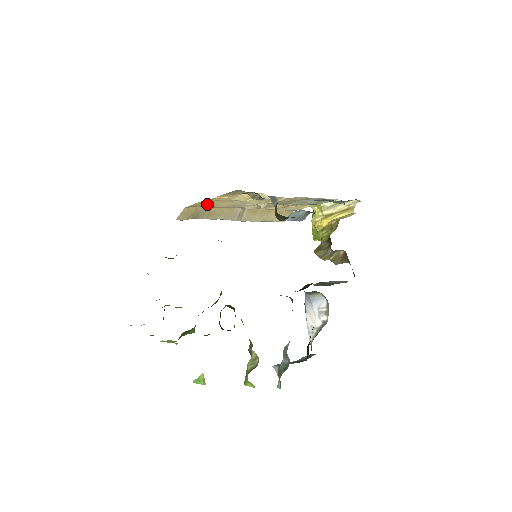
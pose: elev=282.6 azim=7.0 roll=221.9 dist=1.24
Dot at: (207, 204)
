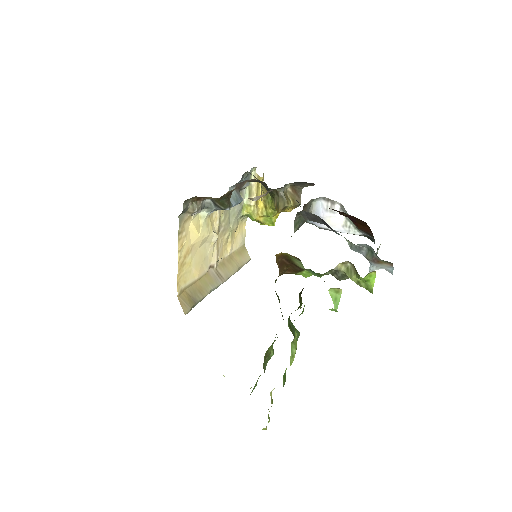
Dot at: (186, 277)
